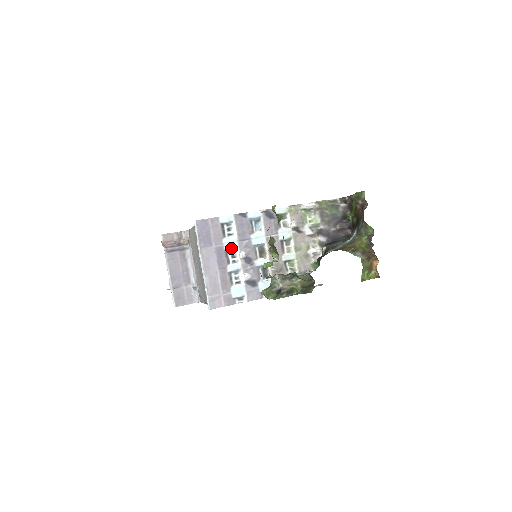
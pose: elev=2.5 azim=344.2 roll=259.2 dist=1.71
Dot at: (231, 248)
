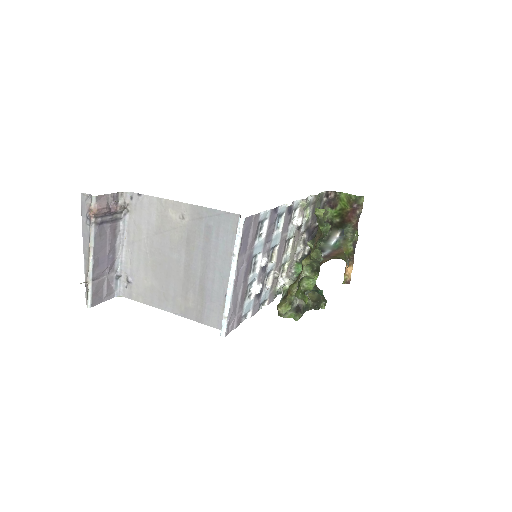
Dot at: (257, 253)
